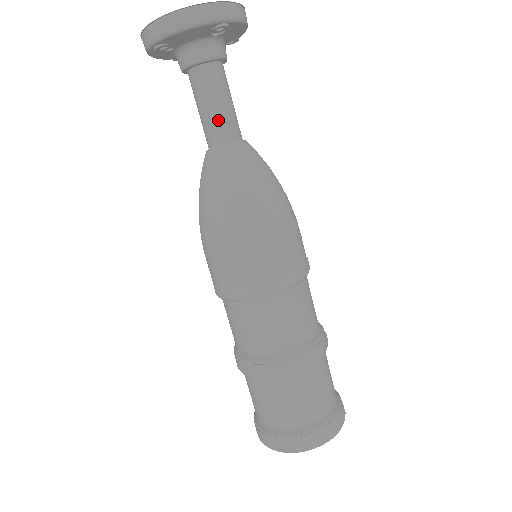
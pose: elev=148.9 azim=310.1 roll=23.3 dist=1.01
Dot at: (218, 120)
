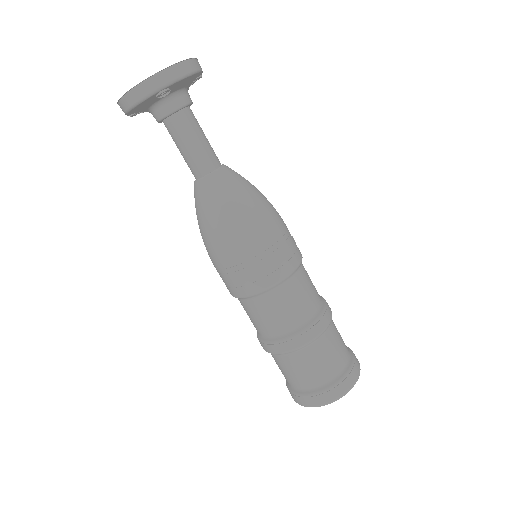
Dot at: (209, 149)
